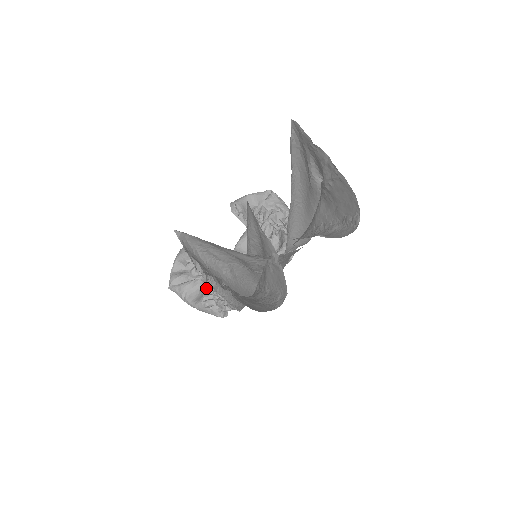
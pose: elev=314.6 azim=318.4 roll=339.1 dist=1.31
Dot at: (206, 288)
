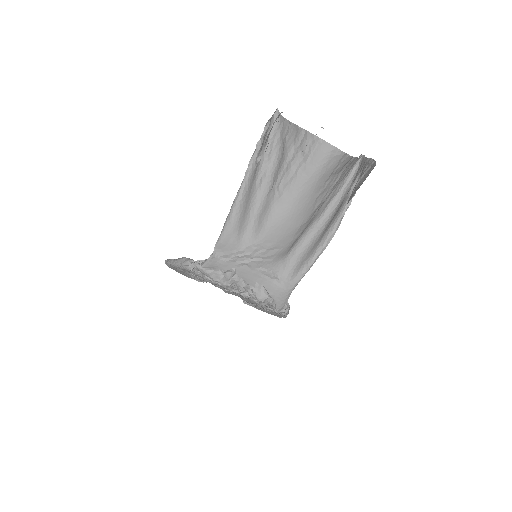
Dot at: occluded
